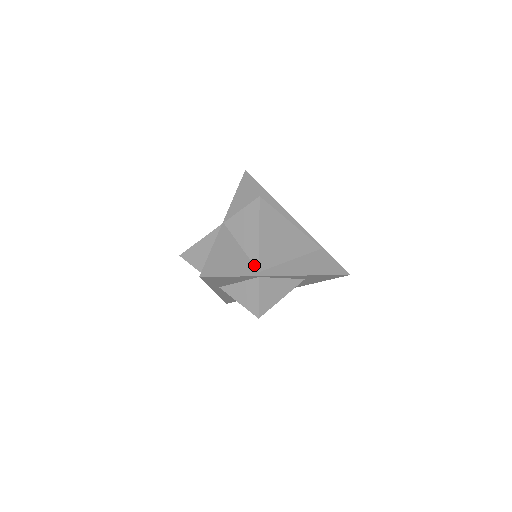
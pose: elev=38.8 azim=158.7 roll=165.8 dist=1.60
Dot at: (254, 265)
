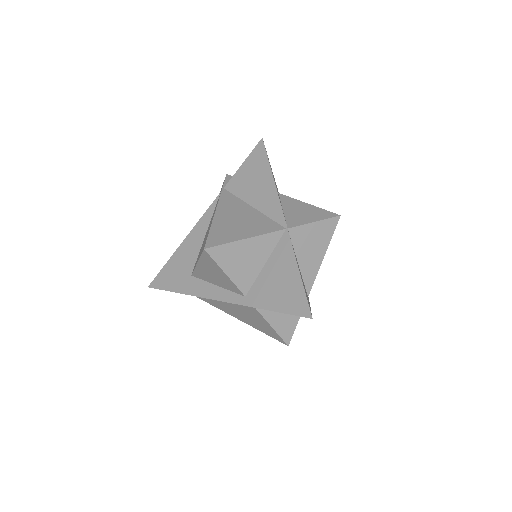
Dot at: (306, 289)
